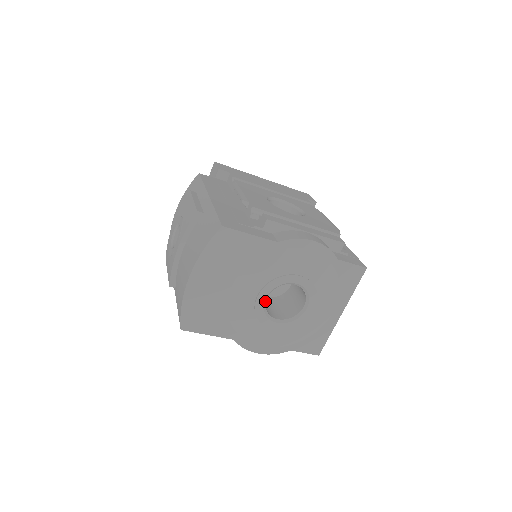
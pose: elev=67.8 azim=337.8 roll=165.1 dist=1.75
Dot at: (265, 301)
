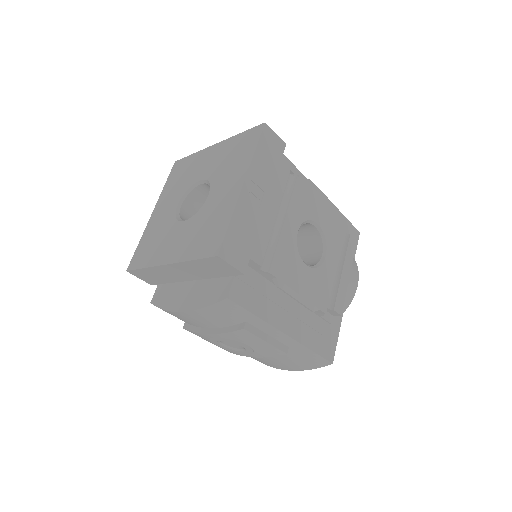
Dot at: occluded
